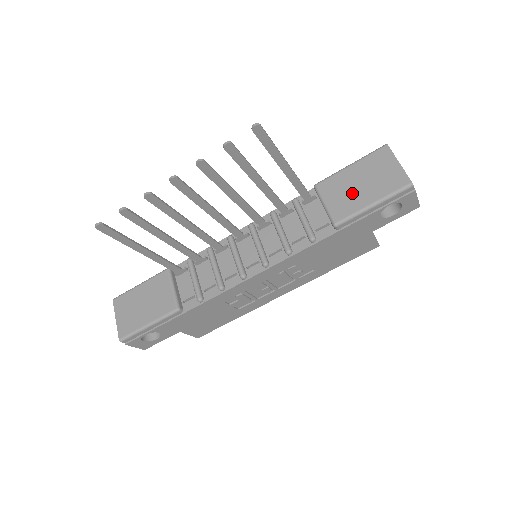
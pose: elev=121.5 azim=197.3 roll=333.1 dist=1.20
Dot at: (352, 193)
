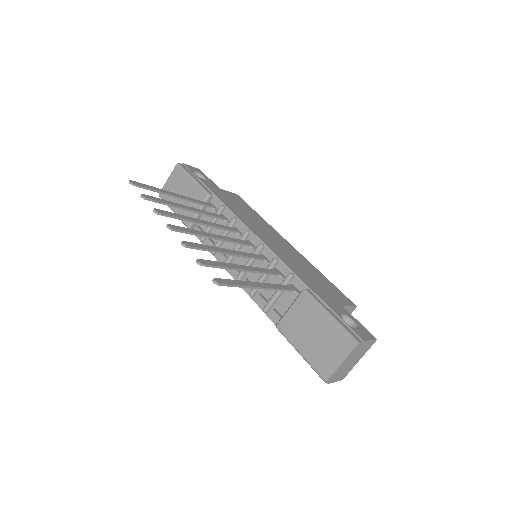
Dot at: (304, 330)
